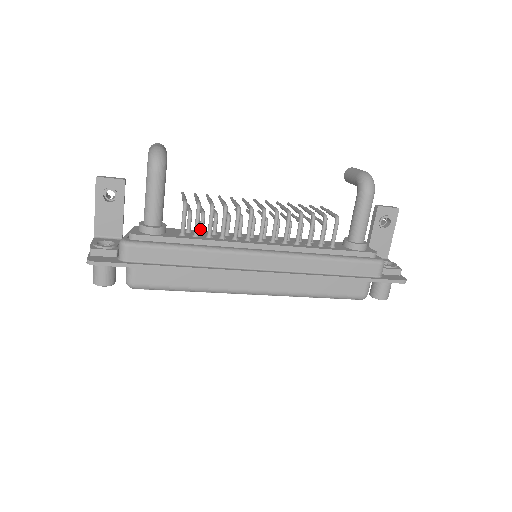
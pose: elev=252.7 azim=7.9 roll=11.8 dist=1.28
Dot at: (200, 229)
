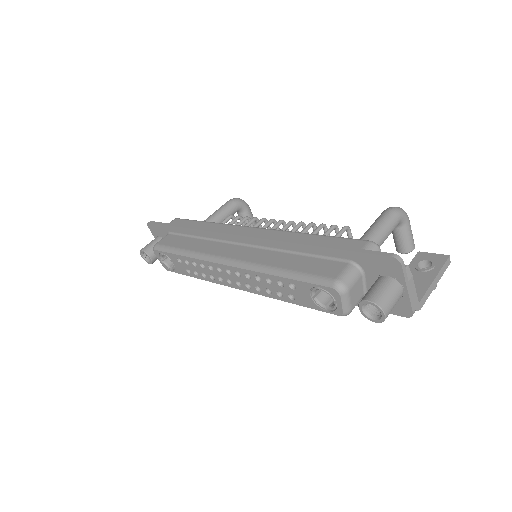
Dot at: occluded
